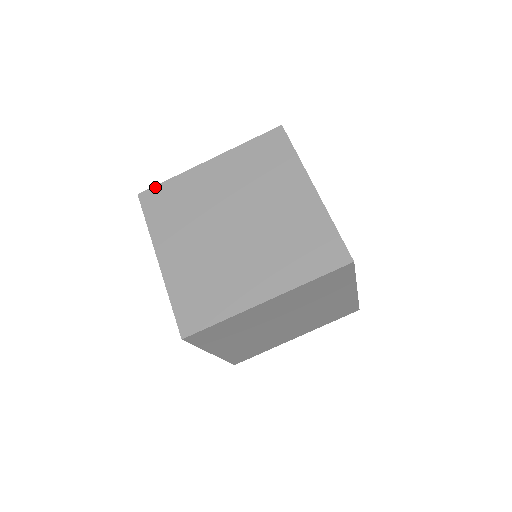
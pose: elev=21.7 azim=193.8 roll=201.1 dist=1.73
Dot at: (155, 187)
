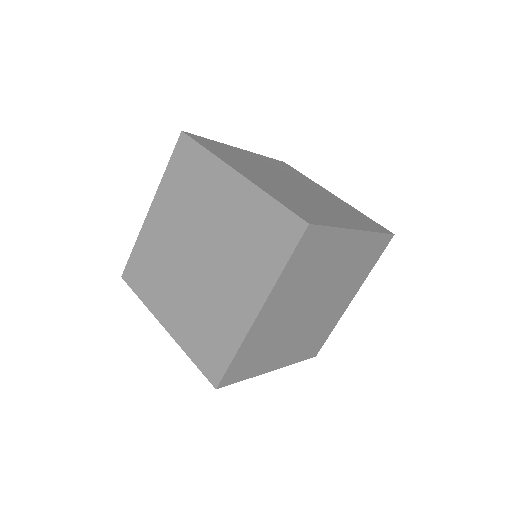
Dot at: (128, 262)
